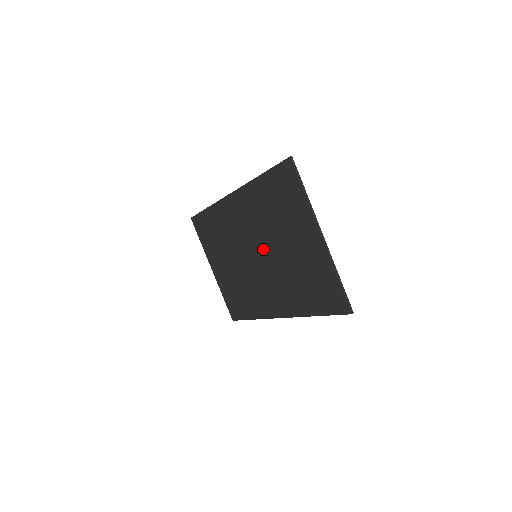
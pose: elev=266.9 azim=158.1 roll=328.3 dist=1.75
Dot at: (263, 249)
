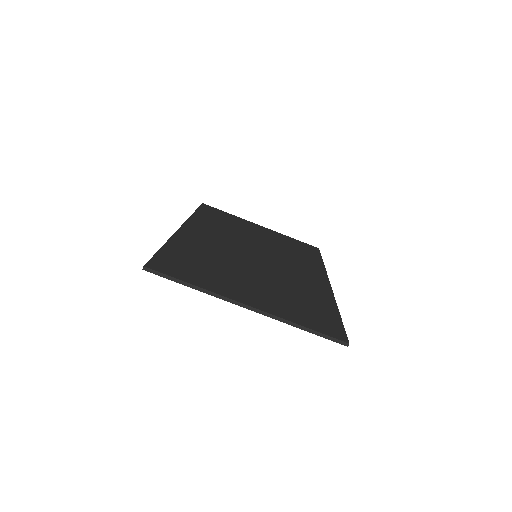
Dot at: occluded
